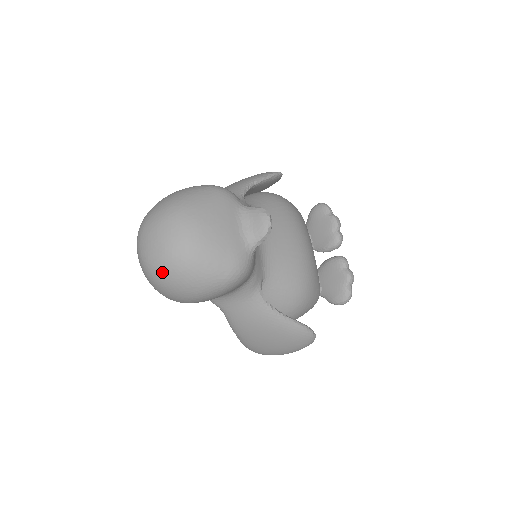
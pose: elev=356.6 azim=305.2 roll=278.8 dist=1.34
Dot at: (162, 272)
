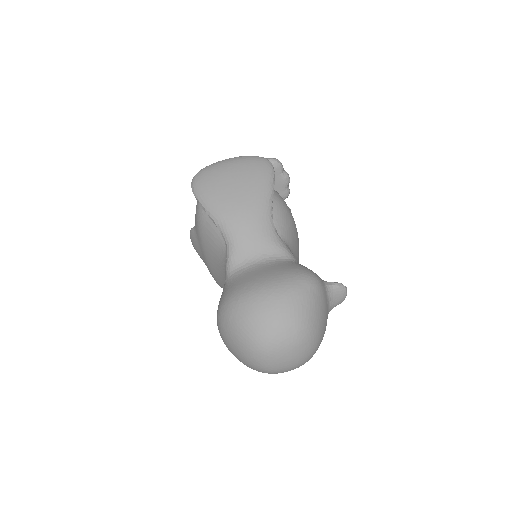
Dot at: occluded
